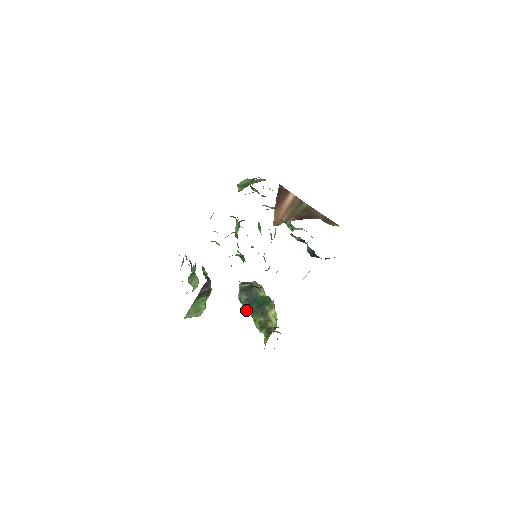
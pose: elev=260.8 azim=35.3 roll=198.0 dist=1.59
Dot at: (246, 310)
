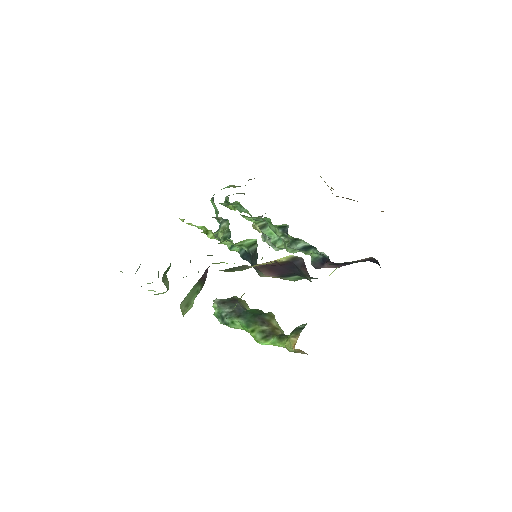
Dot at: (231, 324)
